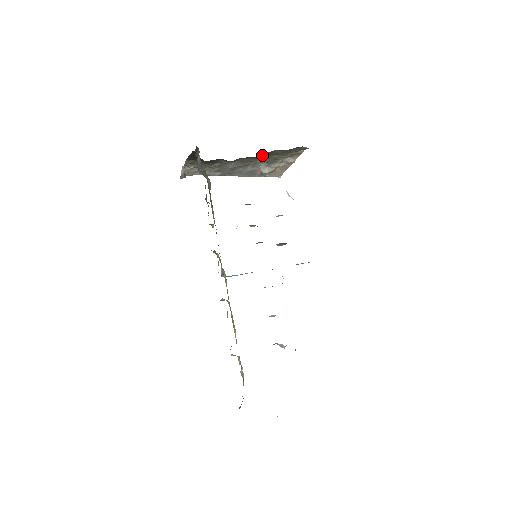
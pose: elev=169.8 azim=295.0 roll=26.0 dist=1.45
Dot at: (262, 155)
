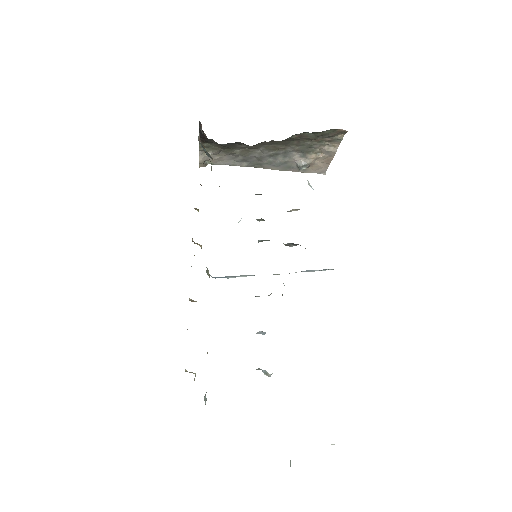
Dot at: (287, 138)
